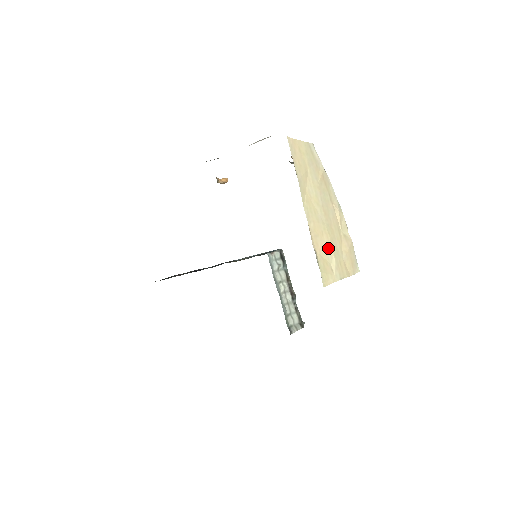
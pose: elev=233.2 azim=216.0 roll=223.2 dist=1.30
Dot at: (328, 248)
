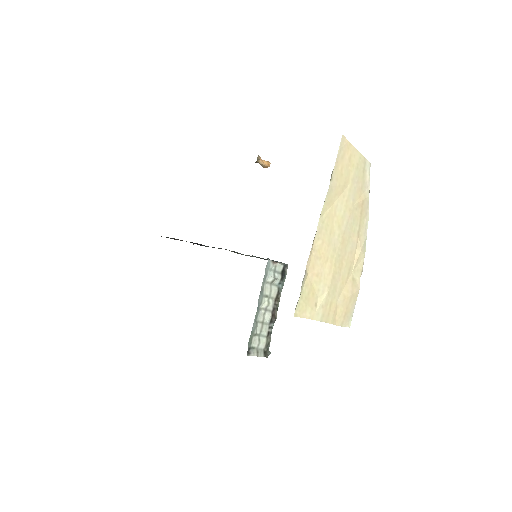
Dot at: (325, 279)
